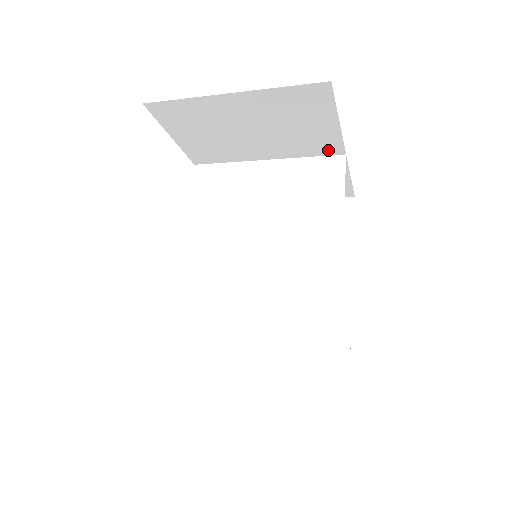
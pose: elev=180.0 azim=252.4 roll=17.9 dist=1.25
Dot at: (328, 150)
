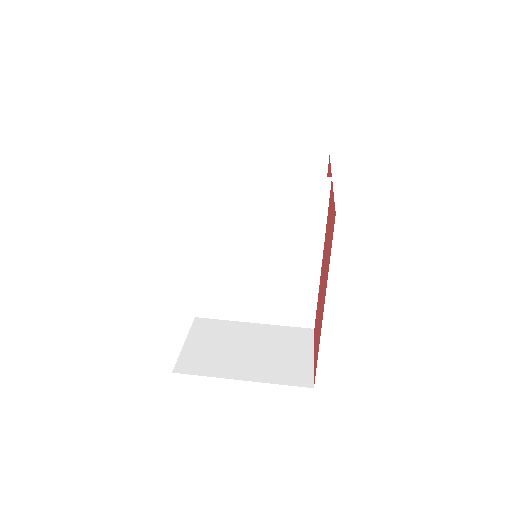
Dot at: occluded
